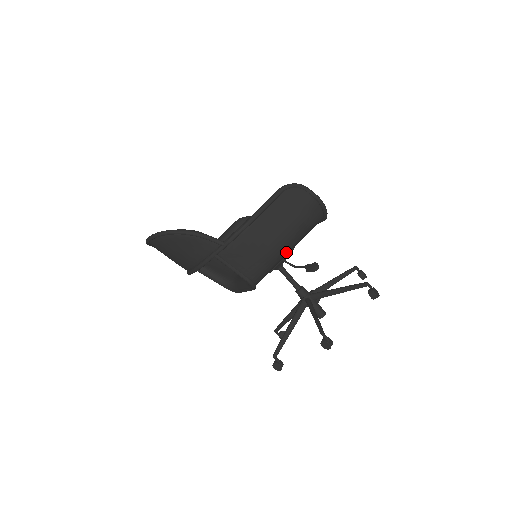
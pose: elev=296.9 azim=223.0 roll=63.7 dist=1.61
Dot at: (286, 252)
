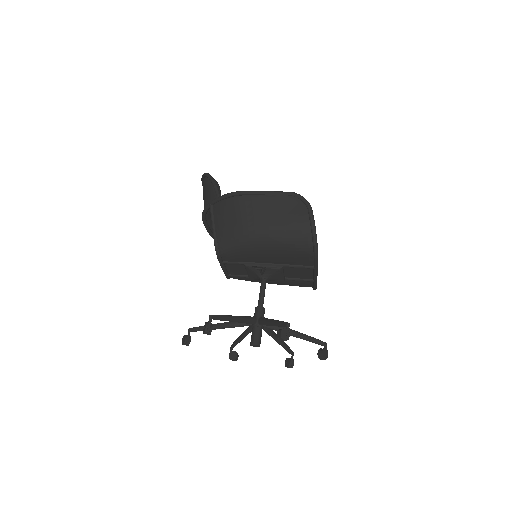
Dot at: (256, 245)
